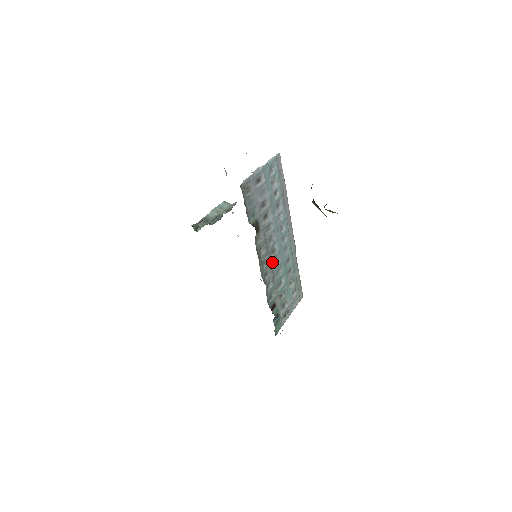
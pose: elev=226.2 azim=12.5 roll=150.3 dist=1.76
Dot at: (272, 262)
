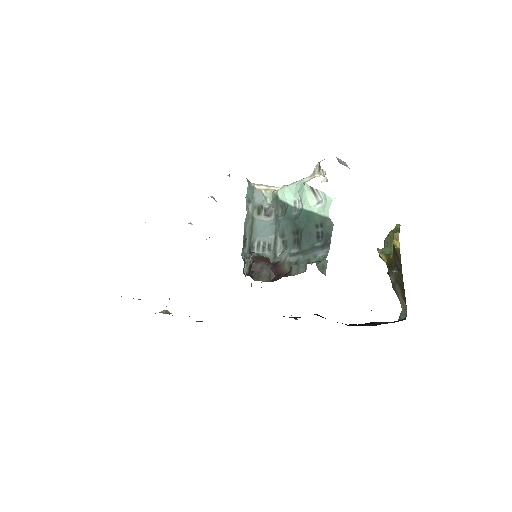
Dot at: occluded
